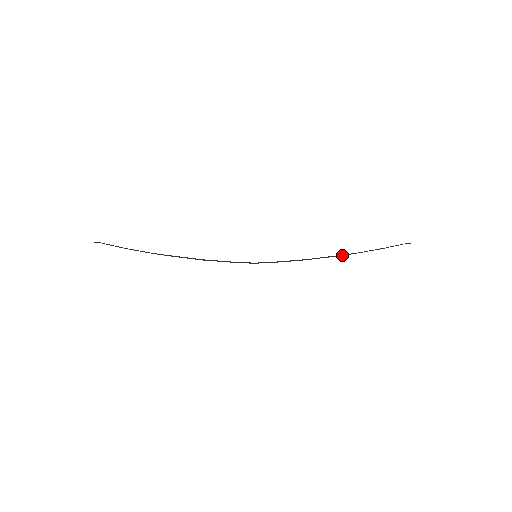
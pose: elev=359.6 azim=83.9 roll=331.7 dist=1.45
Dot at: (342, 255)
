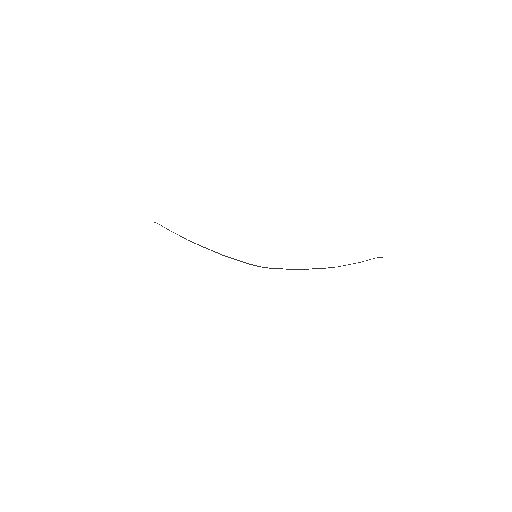
Dot at: occluded
